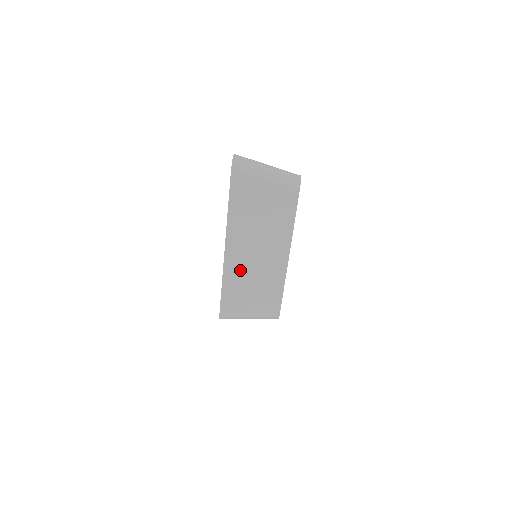
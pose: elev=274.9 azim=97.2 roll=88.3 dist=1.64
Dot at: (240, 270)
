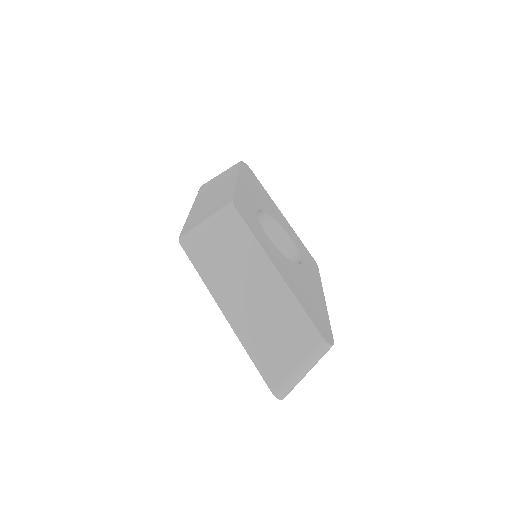
Dot at: occluded
